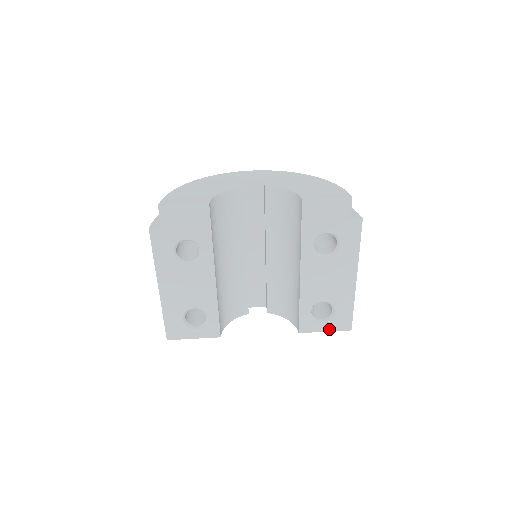
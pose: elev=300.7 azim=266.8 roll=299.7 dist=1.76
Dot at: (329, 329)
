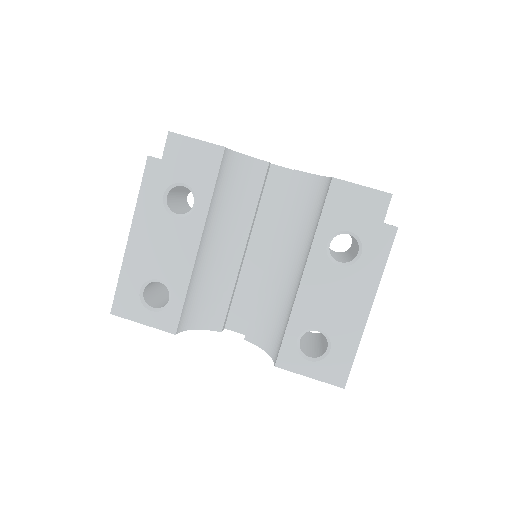
Dot at: (315, 375)
